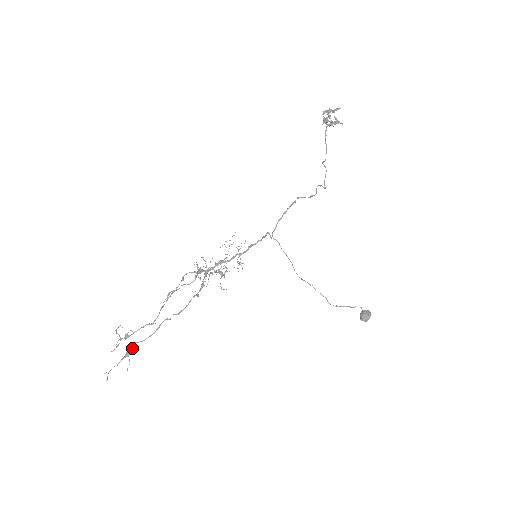
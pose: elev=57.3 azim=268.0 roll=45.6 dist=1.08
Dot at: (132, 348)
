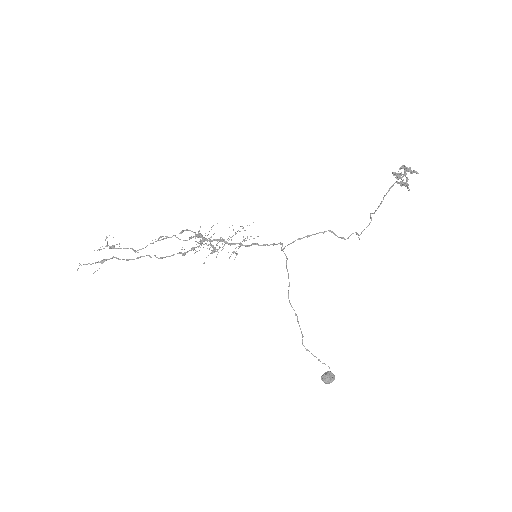
Dot at: (109, 259)
